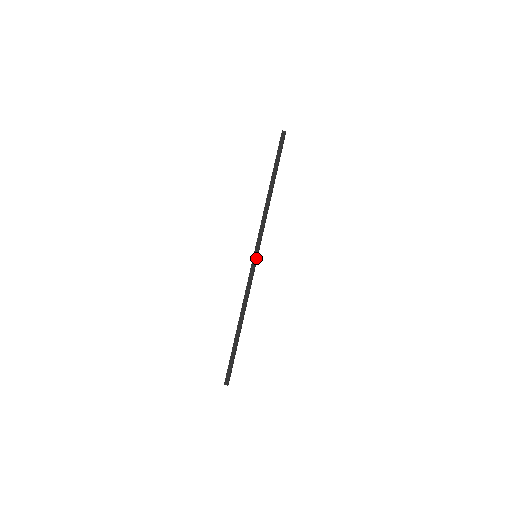
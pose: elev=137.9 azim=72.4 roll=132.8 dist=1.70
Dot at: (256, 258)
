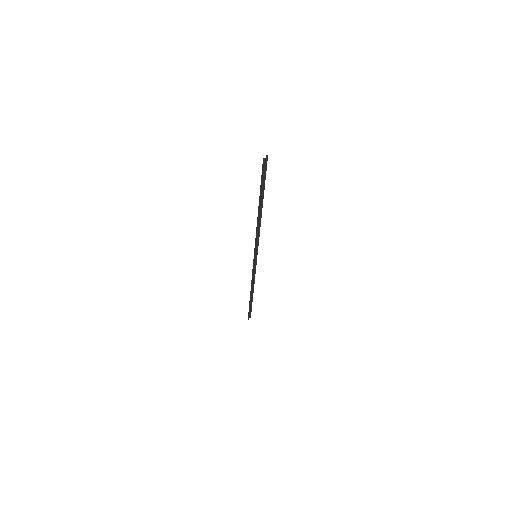
Dot at: (256, 258)
